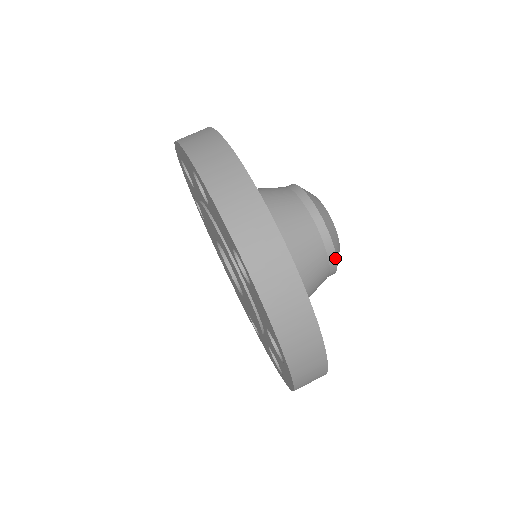
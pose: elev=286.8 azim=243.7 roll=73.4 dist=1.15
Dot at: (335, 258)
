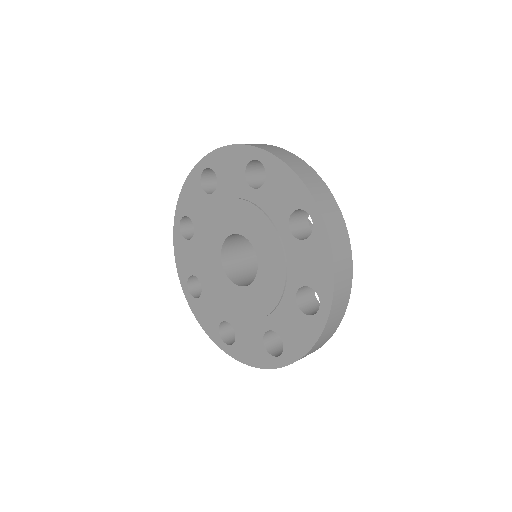
Dot at: occluded
